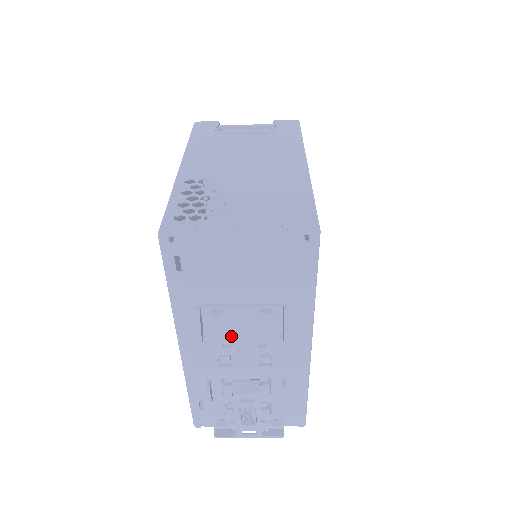
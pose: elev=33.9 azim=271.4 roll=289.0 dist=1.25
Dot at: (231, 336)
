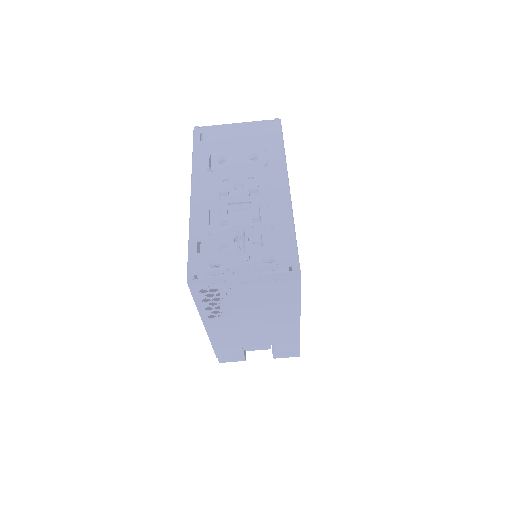
Dot at: (229, 174)
